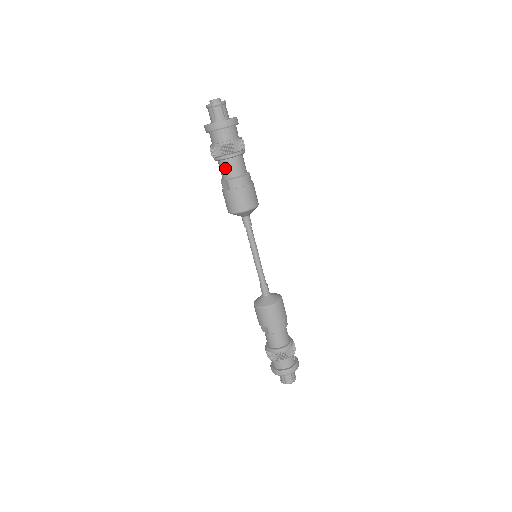
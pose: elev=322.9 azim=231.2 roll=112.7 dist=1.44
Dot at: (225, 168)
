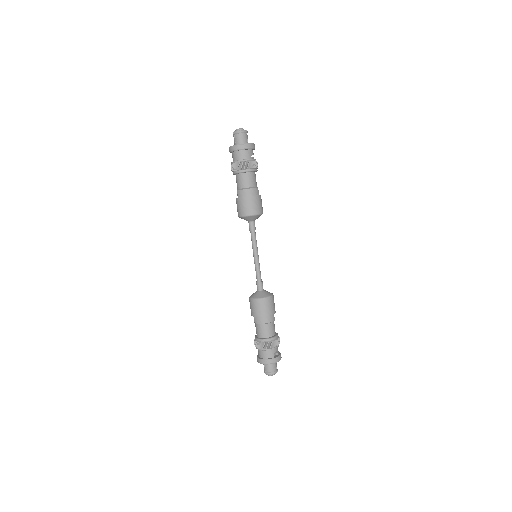
Dot at: (237, 181)
